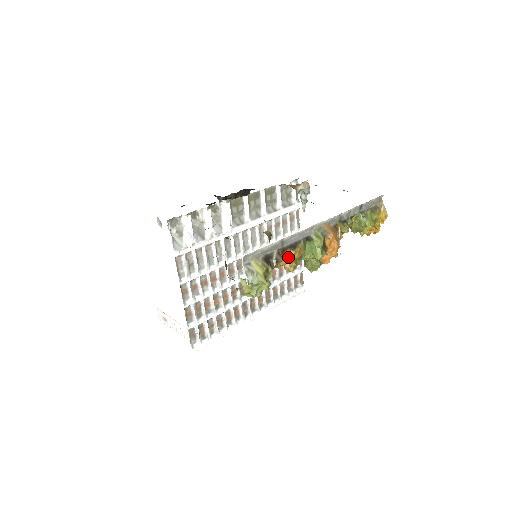
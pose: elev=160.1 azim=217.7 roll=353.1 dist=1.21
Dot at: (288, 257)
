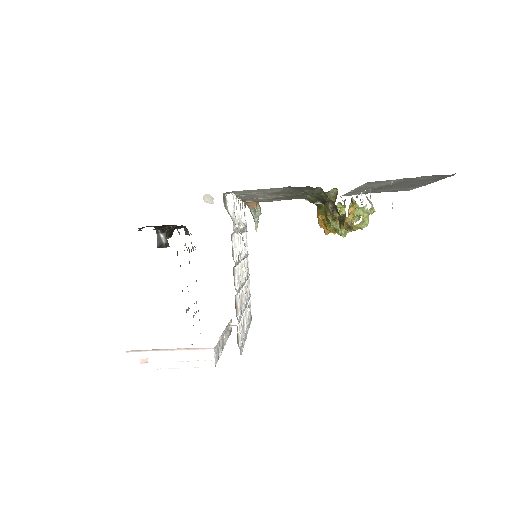
Dot at: (353, 209)
